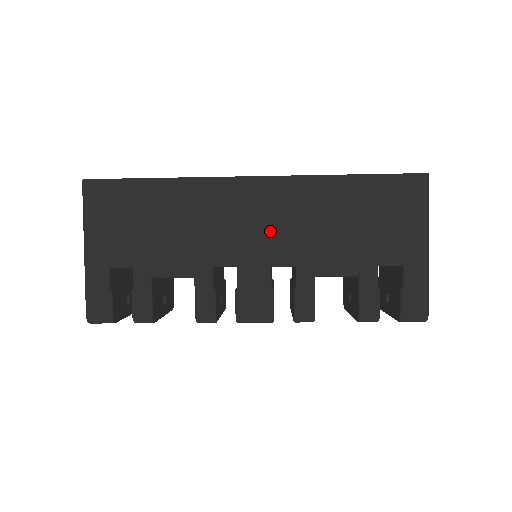
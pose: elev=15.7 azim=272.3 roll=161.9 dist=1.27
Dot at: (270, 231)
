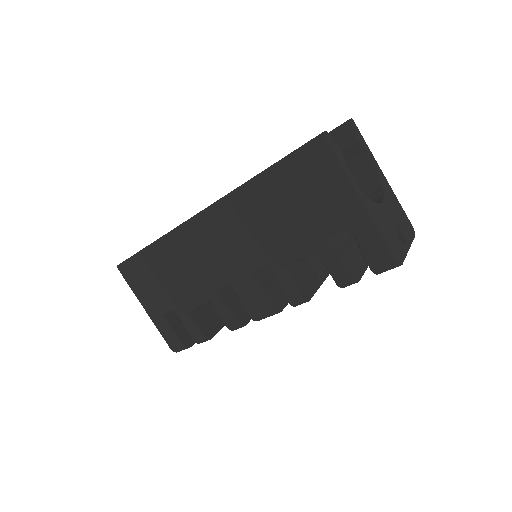
Dot at: (234, 248)
